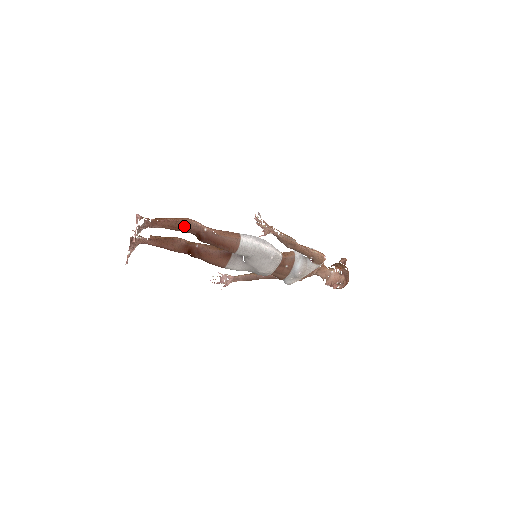
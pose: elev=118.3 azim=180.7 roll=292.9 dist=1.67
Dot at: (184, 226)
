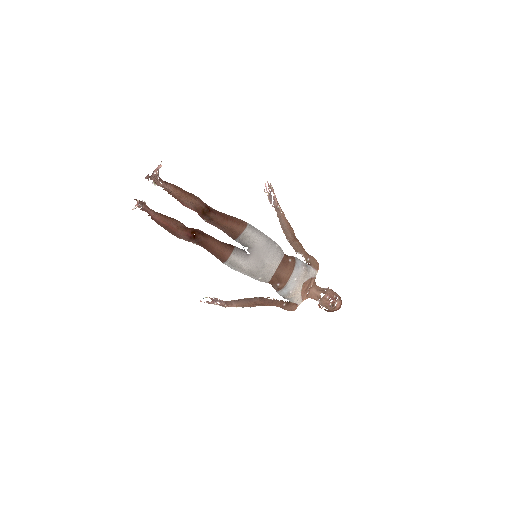
Dot at: (194, 196)
